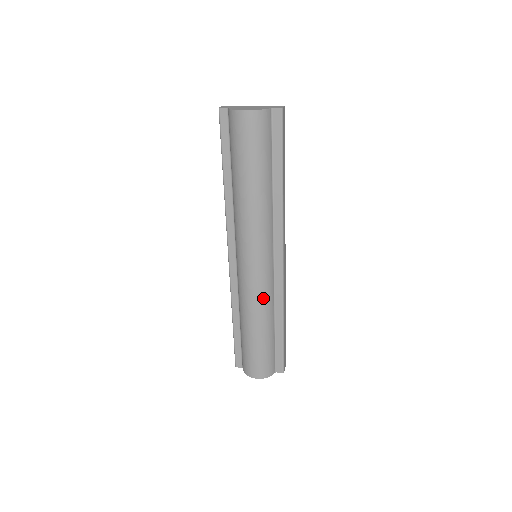
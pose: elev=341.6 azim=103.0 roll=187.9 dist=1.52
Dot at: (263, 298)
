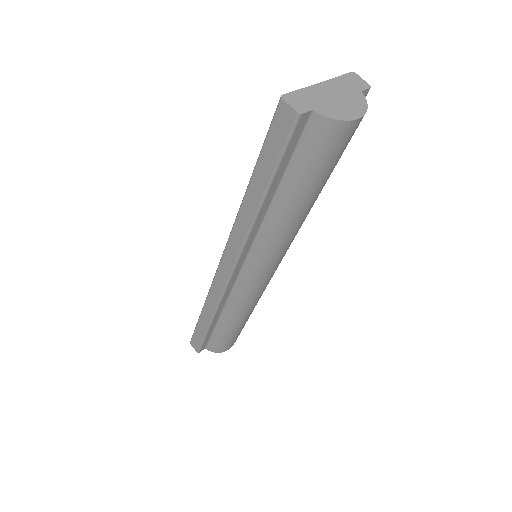
Dot at: occluded
